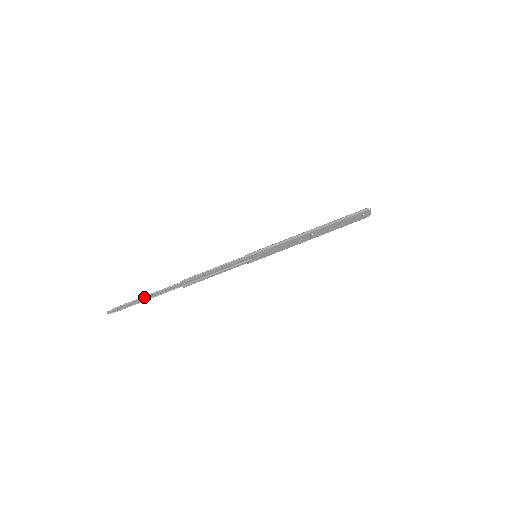
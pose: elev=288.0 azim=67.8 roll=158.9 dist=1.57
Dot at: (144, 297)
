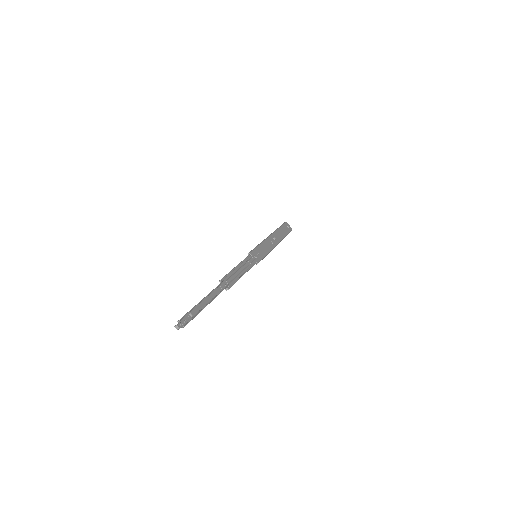
Dot at: (201, 301)
